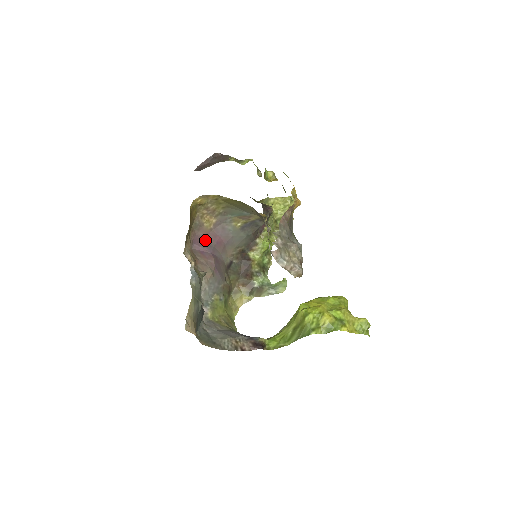
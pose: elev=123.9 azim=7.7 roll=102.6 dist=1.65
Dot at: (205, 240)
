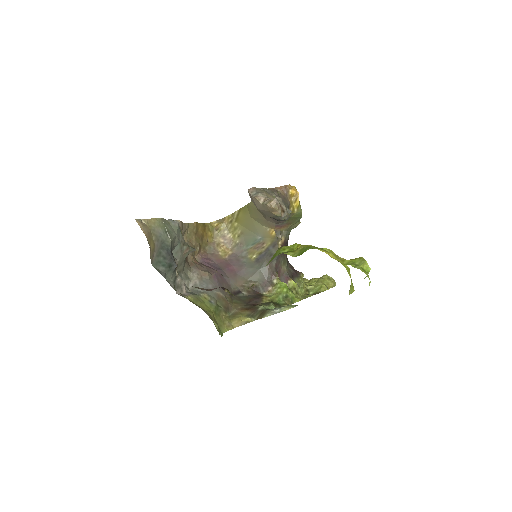
Dot at: (216, 264)
